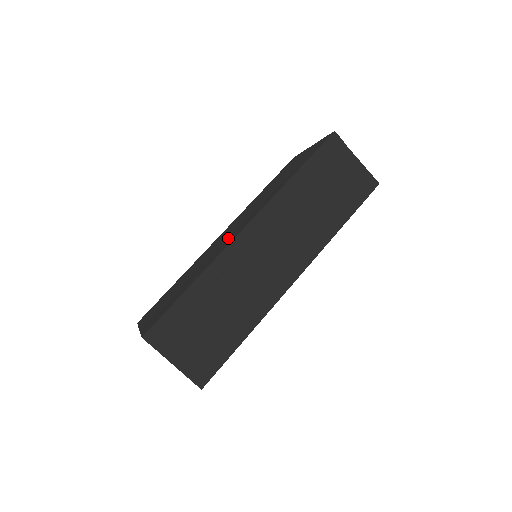
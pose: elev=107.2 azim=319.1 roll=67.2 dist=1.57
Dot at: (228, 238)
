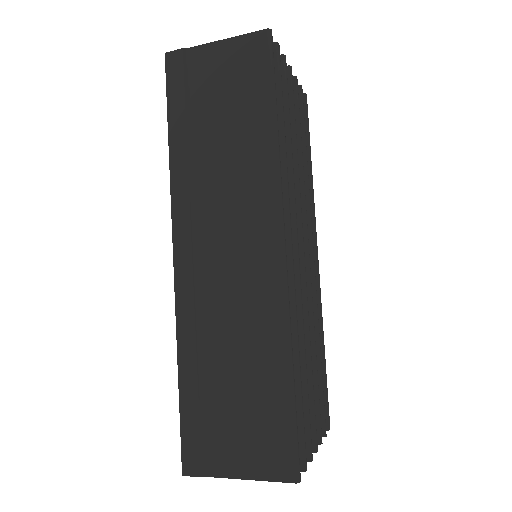
Dot at: occluded
